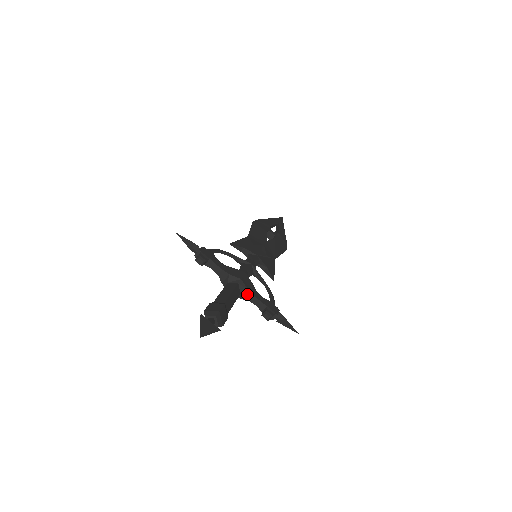
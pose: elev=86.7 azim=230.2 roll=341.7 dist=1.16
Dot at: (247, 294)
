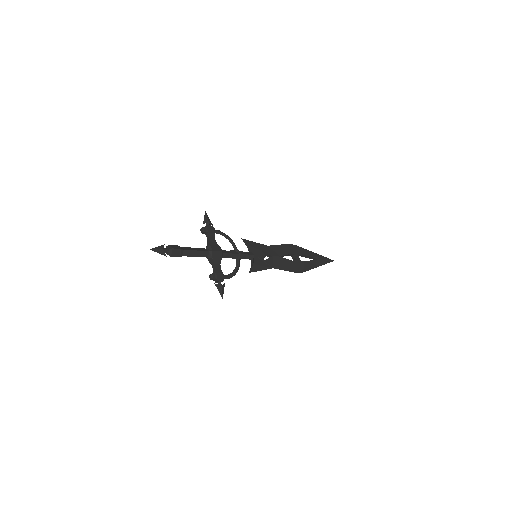
Dot at: (212, 260)
